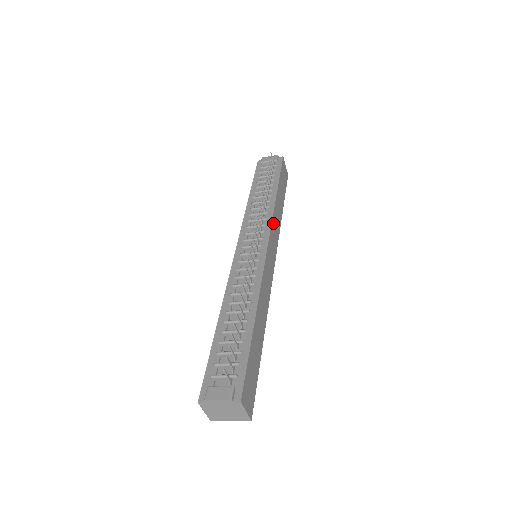
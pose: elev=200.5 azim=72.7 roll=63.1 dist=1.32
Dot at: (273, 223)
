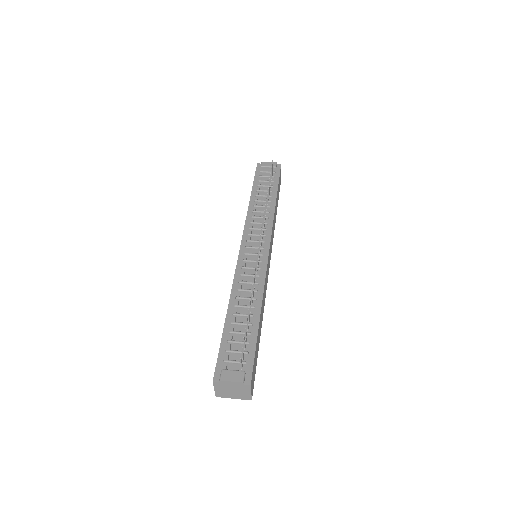
Dot at: (272, 228)
